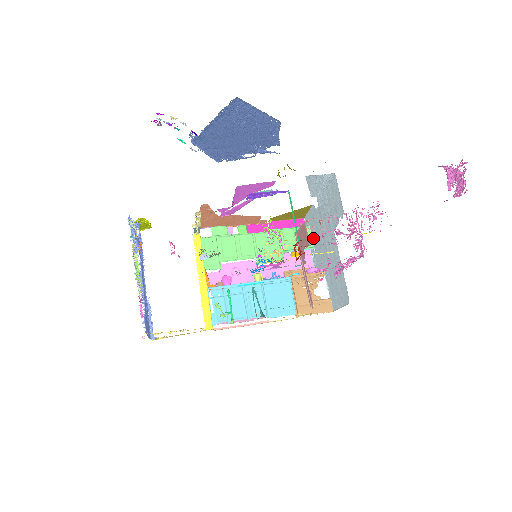
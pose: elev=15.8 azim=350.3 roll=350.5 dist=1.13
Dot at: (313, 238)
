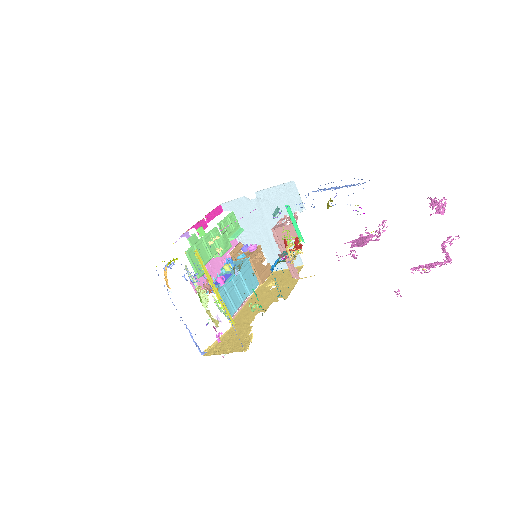
Dot at: (240, 221)
